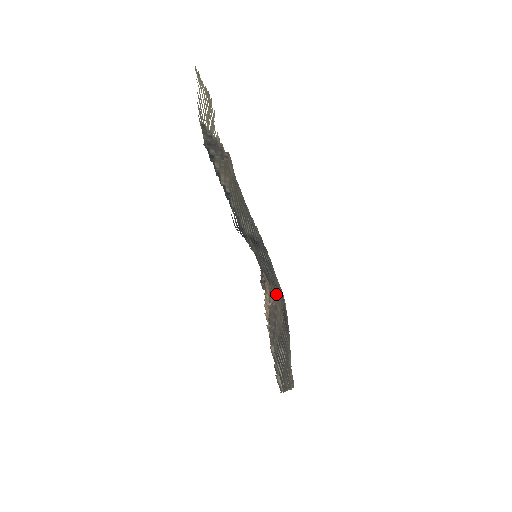
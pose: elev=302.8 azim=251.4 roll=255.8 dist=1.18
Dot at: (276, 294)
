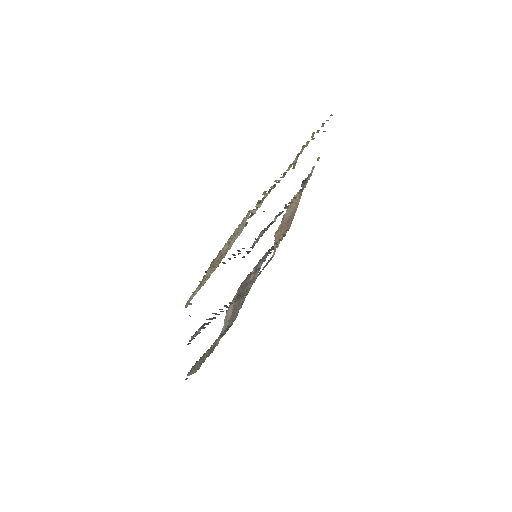
Dot at: occluded
